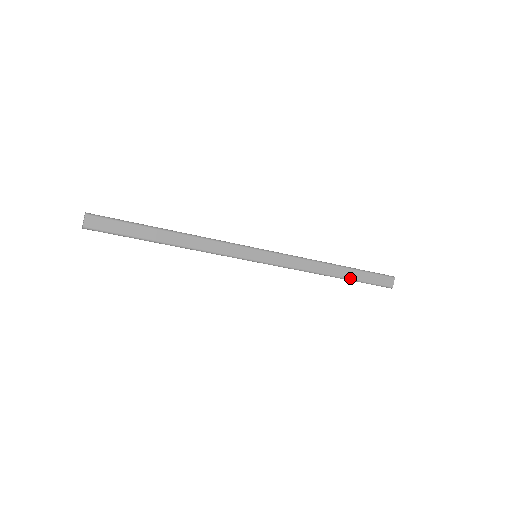
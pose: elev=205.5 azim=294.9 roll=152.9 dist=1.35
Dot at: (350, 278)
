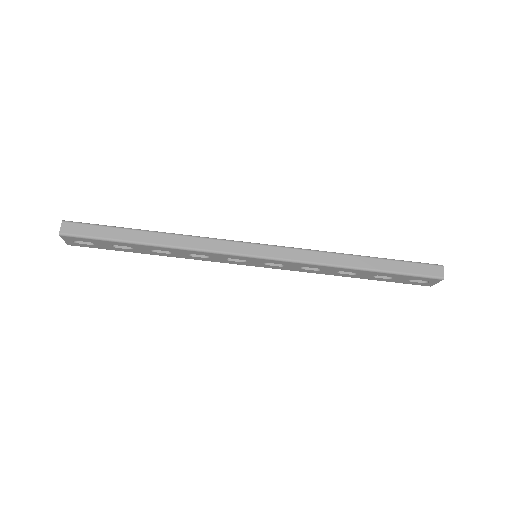
Dot at: (379, 269)
